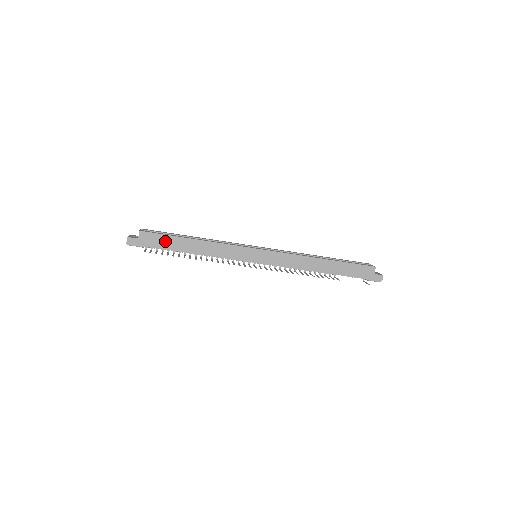
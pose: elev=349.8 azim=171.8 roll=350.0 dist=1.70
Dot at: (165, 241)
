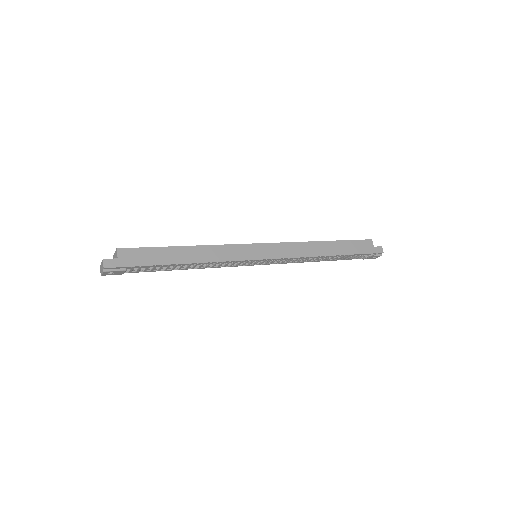
Dot at: (152, 255)
